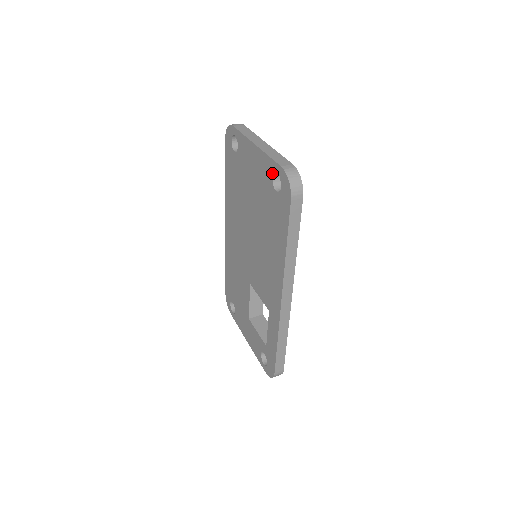
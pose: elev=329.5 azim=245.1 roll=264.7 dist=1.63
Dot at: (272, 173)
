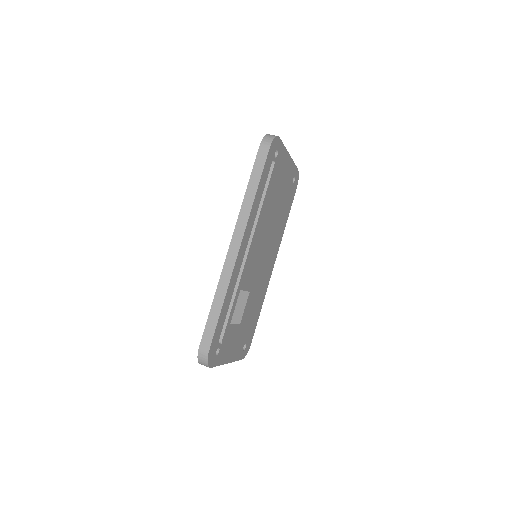
Dot at: occluded
